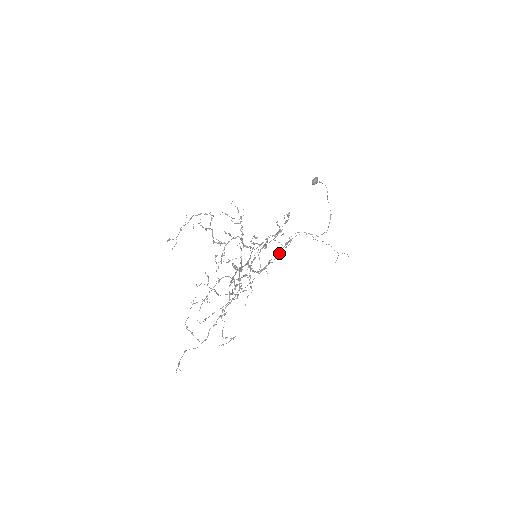
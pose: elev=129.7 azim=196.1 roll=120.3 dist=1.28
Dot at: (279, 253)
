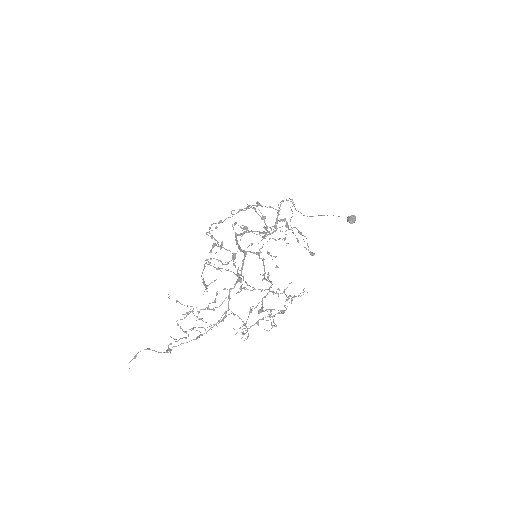
Dot at: occluded
